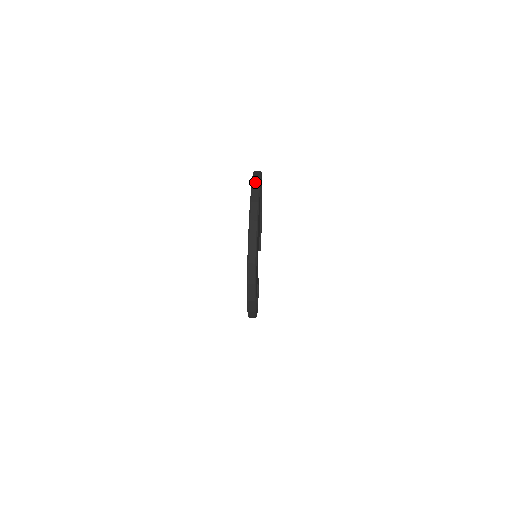
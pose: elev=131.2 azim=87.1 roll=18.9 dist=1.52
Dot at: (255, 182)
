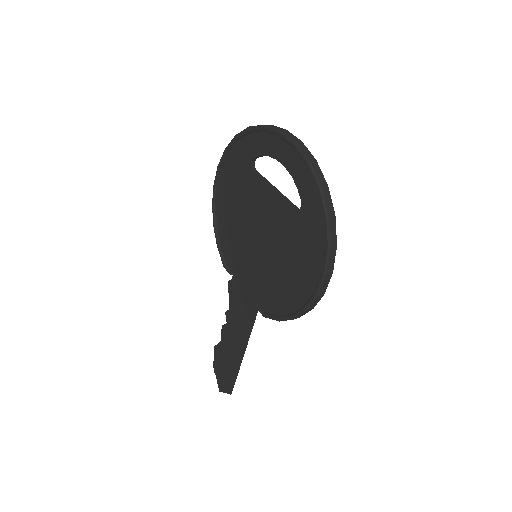
Dot at: (260, 125)
